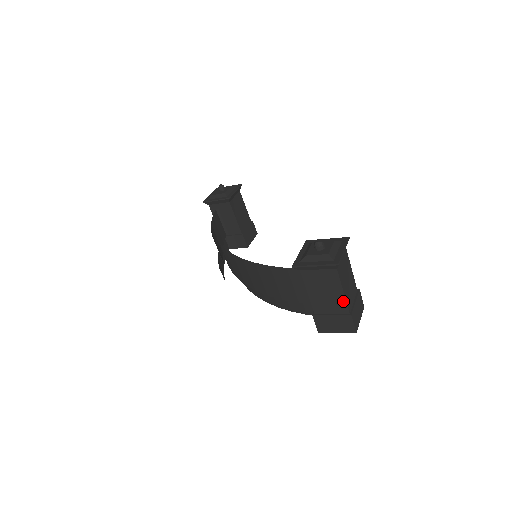
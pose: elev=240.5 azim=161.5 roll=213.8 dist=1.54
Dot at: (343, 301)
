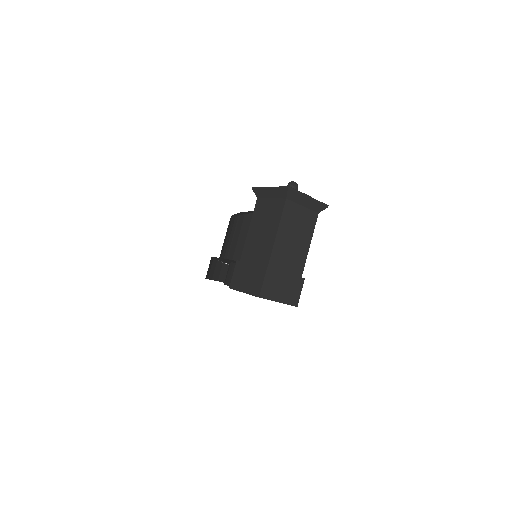
Dot at: (271, 246)
